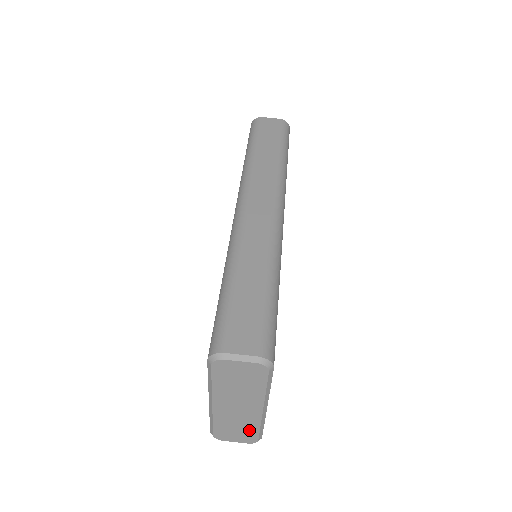
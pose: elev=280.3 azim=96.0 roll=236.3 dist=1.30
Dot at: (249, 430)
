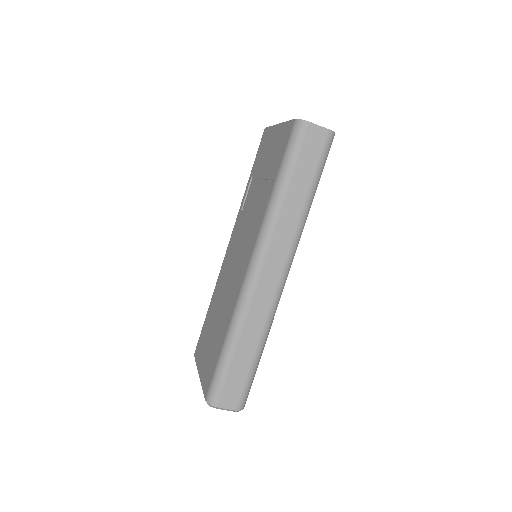
Dot at: occluded
